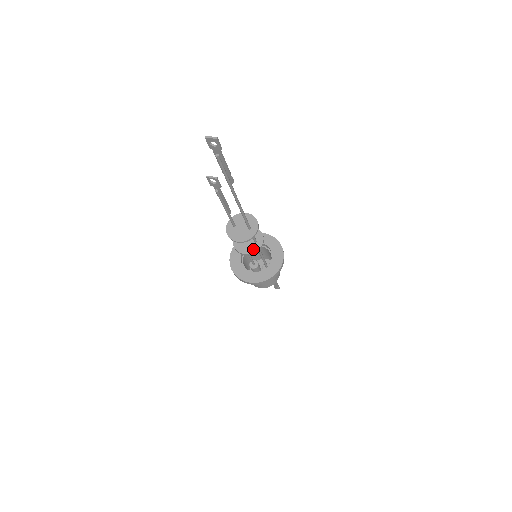
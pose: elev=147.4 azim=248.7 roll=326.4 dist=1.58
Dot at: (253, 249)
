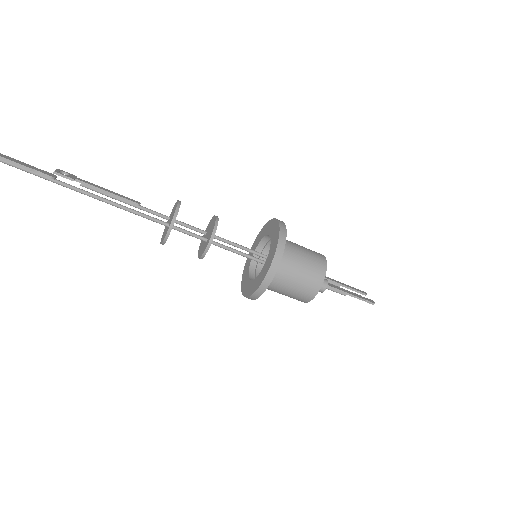
Dot at: (202, 251)
